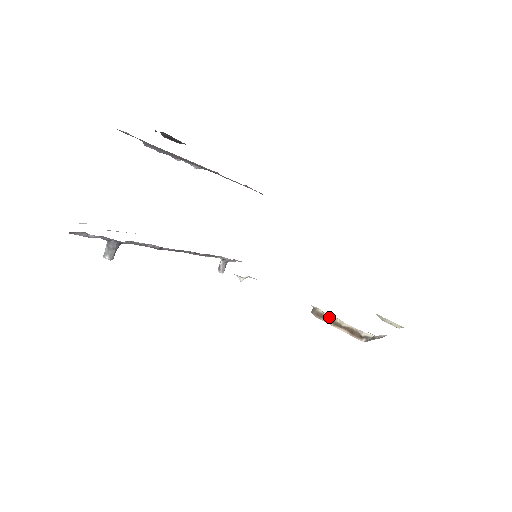
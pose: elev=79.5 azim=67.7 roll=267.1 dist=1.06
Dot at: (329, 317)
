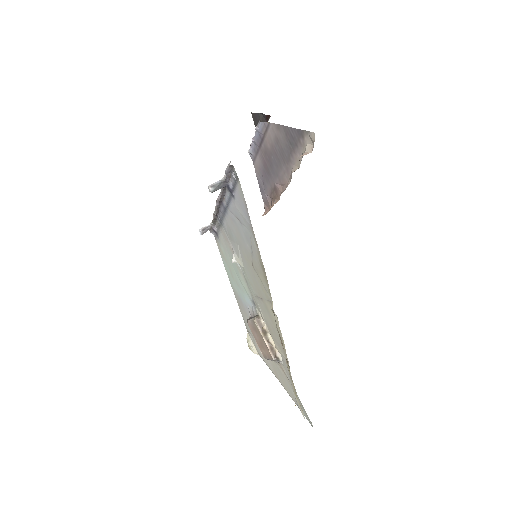
Dot at: (265, 329)
